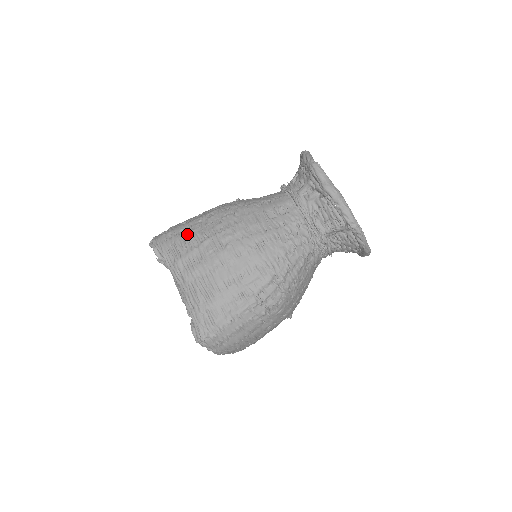
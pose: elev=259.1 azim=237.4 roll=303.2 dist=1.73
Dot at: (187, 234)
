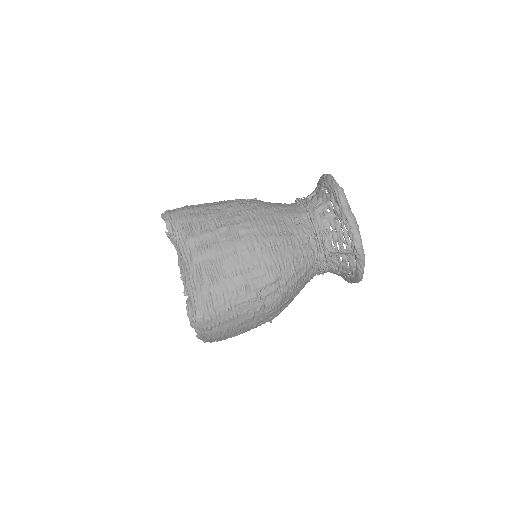
Dot at: (204, 216)
